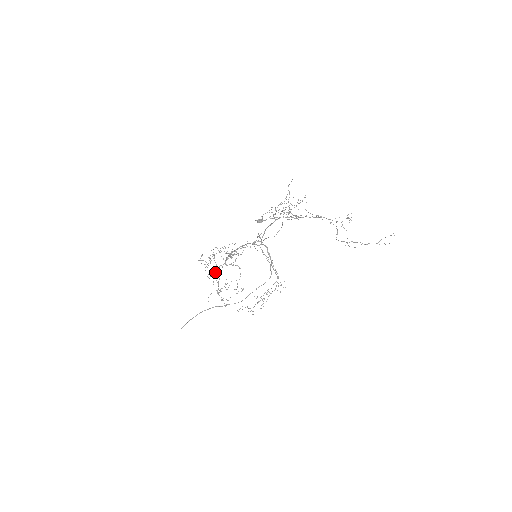
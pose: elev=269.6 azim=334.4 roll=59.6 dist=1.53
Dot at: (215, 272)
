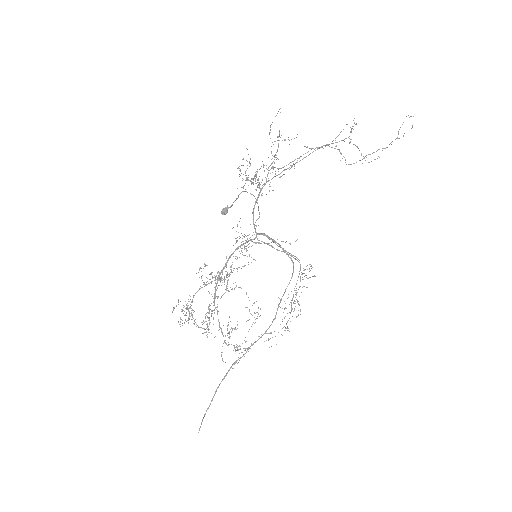
Dot at: occluded
